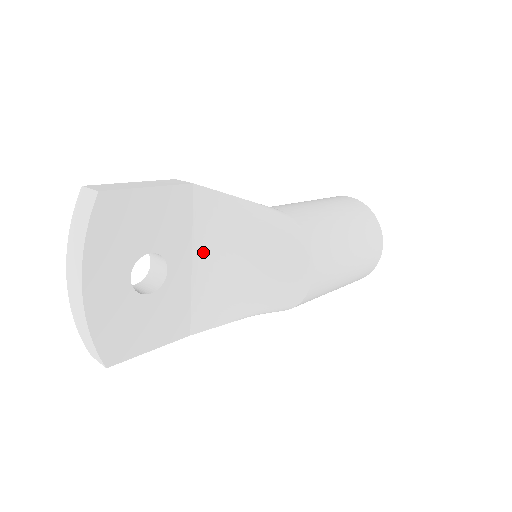
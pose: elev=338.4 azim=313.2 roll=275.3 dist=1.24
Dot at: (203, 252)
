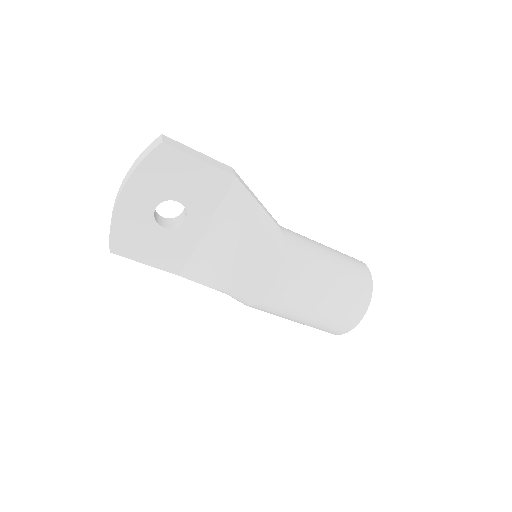
Dot at: (218, 226)
